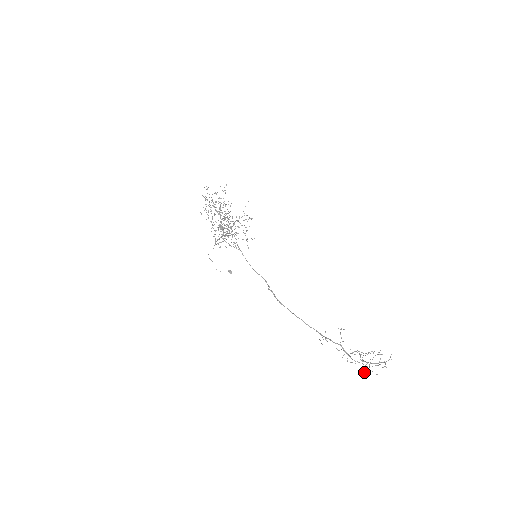
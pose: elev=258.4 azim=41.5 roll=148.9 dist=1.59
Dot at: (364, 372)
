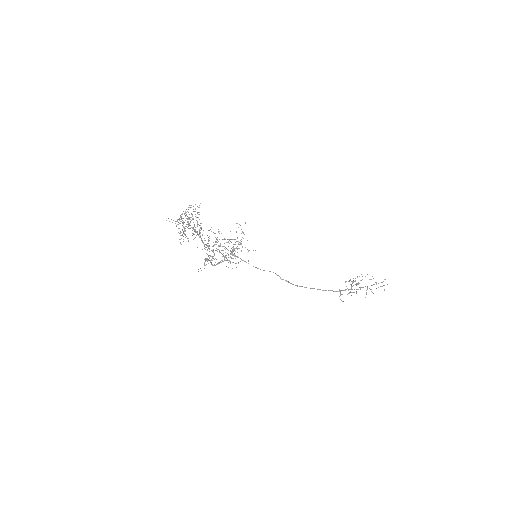
Dot at: occluded
